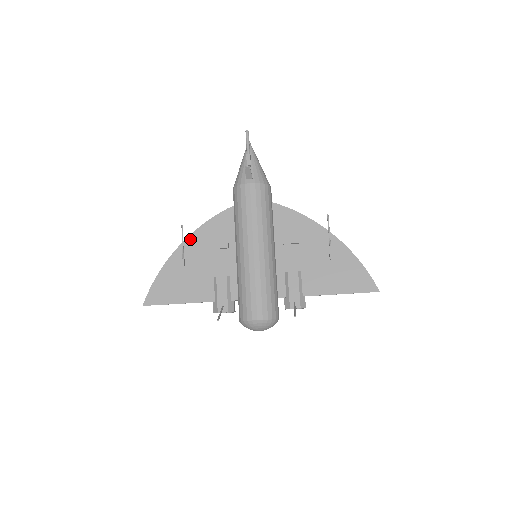
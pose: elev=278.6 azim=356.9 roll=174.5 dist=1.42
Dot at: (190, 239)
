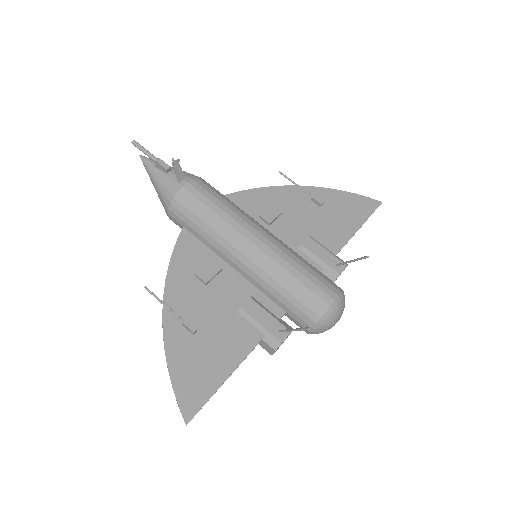
Dot at: (168, 296)
